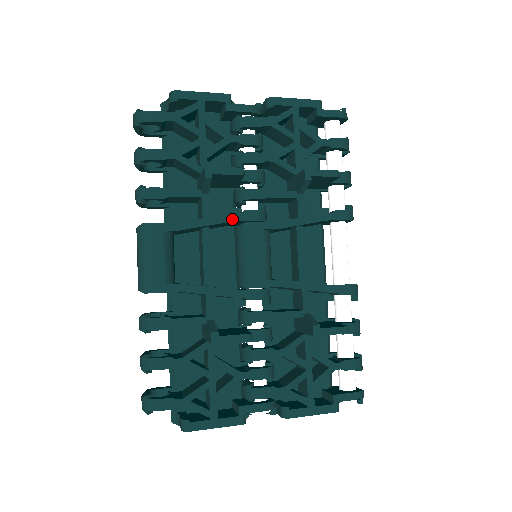
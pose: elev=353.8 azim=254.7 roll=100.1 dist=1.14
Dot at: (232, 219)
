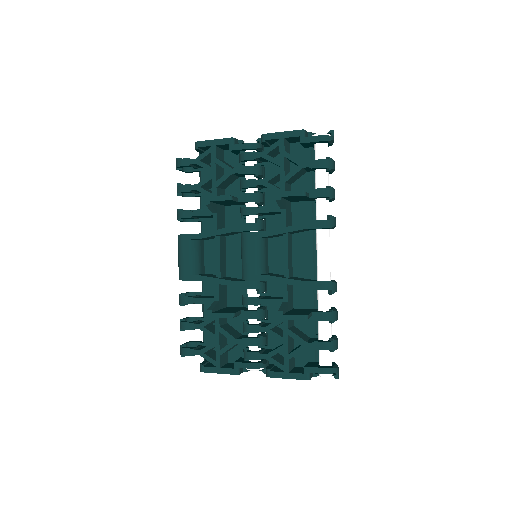
Dot at: (232, 230)
